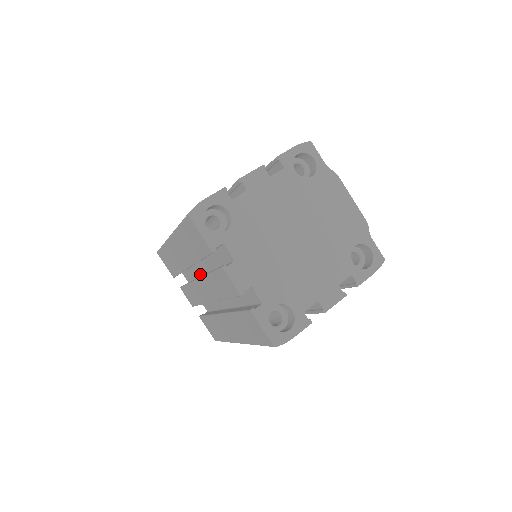
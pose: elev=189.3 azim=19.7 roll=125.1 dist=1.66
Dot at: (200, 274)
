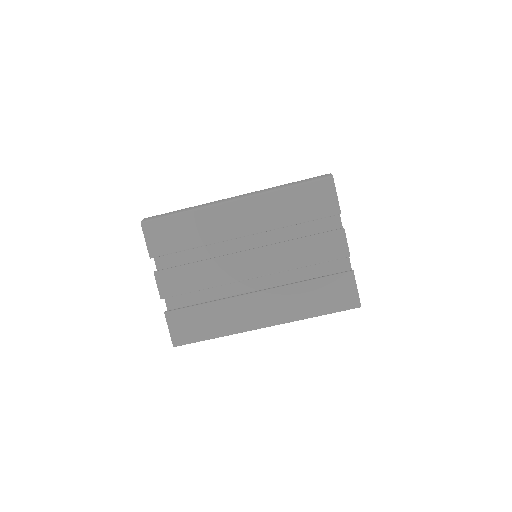
Dot at: (225, 252)
